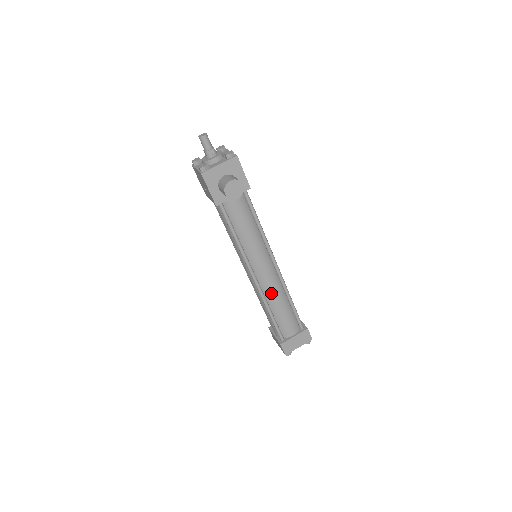
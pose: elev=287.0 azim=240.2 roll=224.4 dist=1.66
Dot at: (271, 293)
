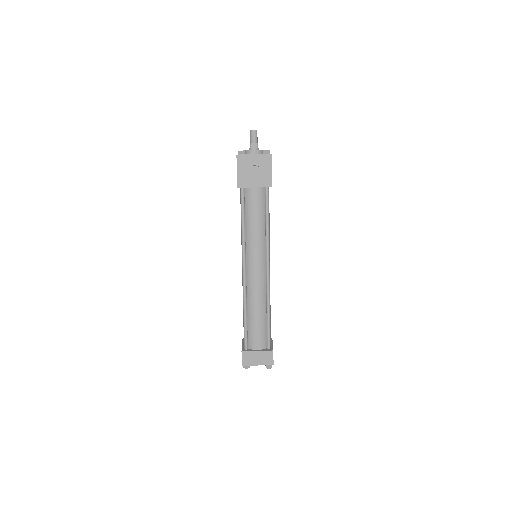
Dot at: (253, 294)
